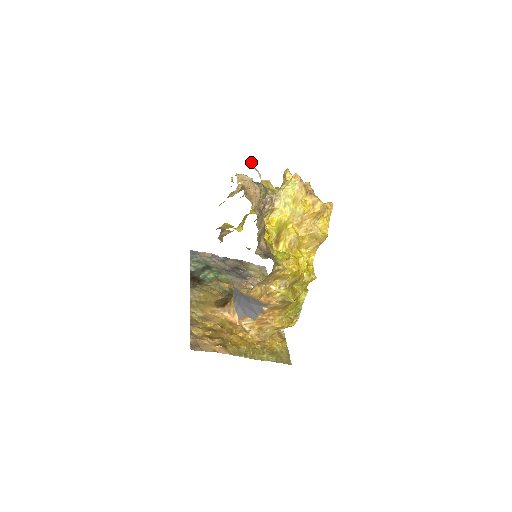
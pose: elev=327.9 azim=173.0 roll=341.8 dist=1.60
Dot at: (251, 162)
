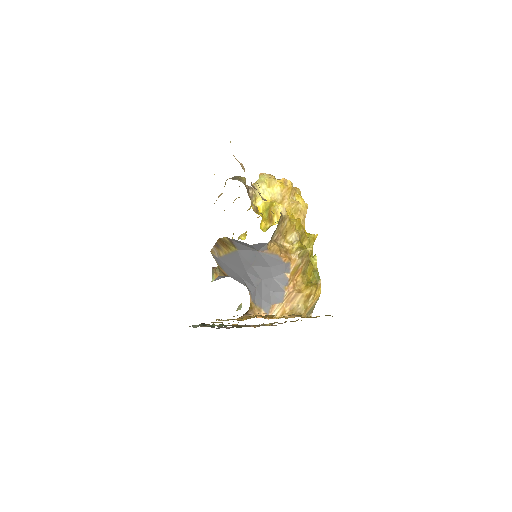
Dot at: occluded
